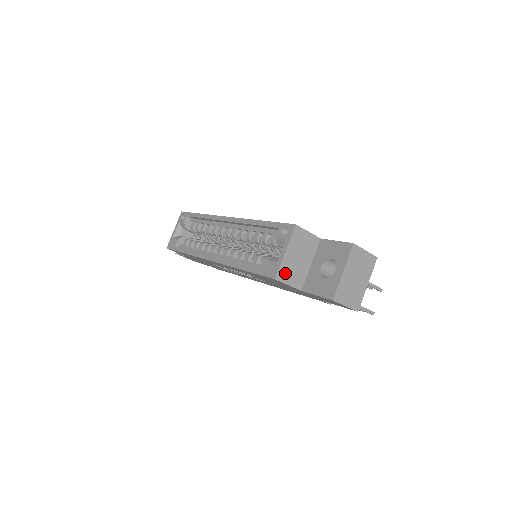
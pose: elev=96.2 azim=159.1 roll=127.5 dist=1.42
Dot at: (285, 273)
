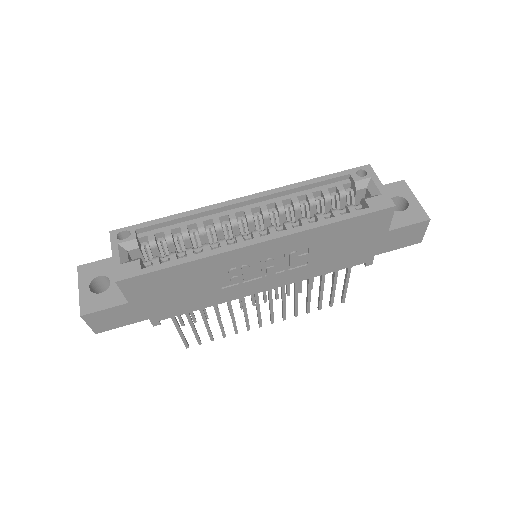
Dot at: occluded
